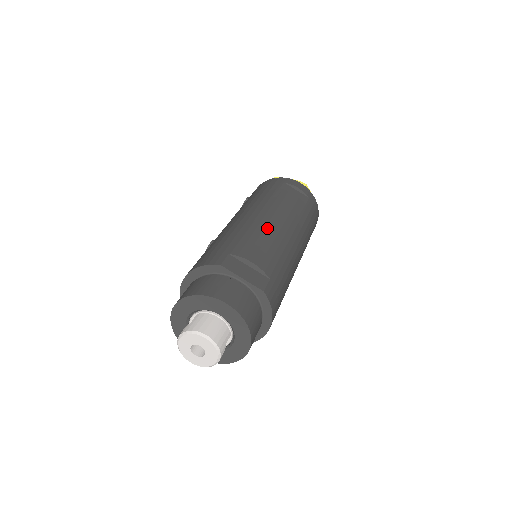
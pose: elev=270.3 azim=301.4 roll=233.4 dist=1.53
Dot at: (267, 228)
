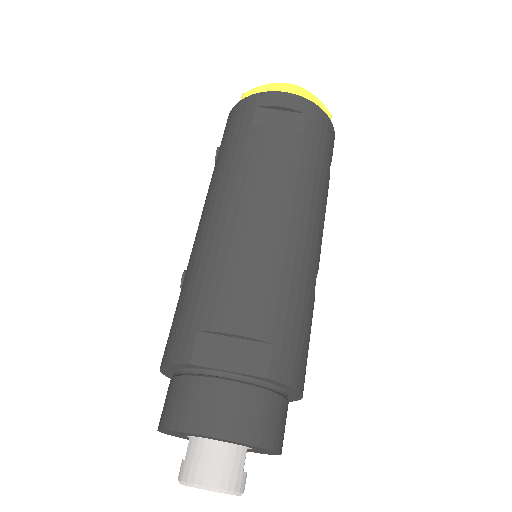
Dot at: (246, 238)
